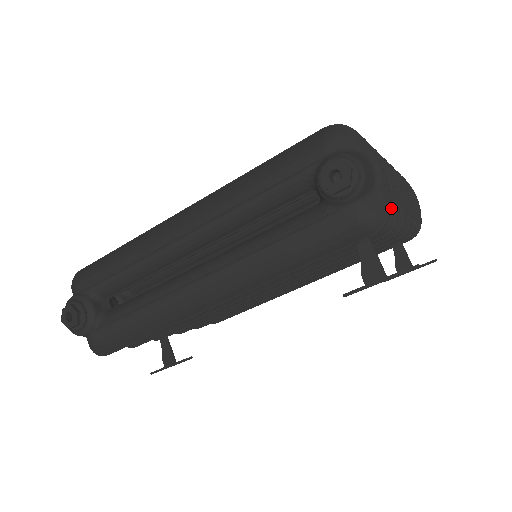
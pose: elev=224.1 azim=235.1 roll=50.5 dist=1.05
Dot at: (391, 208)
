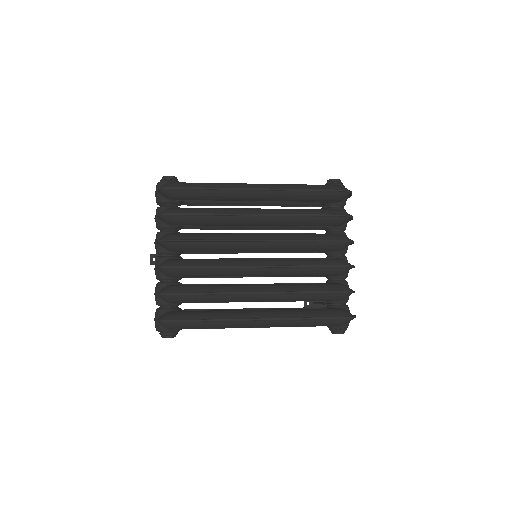
Dot at: occluded
